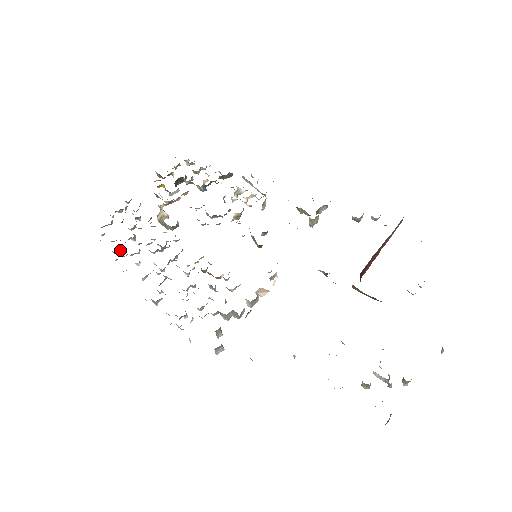
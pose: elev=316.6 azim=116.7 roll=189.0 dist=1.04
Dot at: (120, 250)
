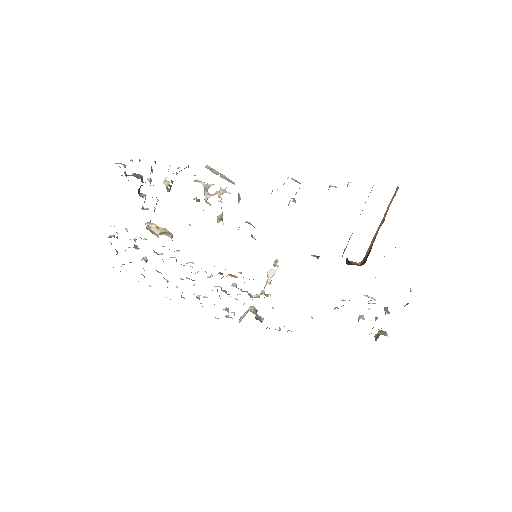
Dot at: occluded
